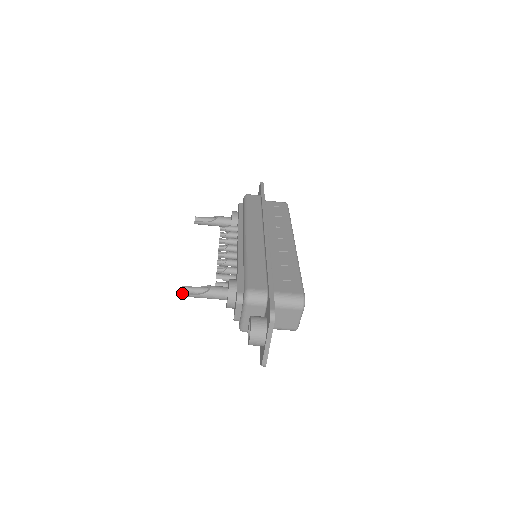
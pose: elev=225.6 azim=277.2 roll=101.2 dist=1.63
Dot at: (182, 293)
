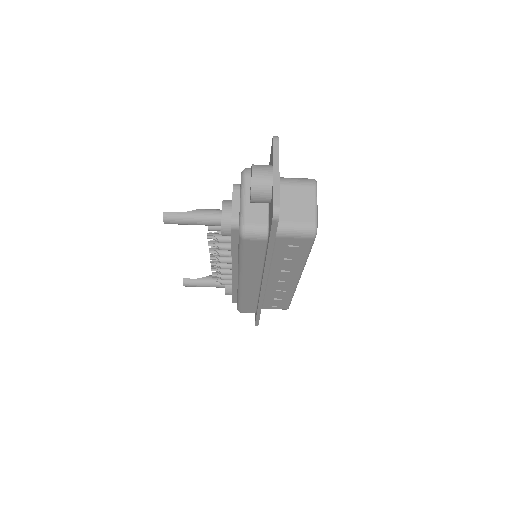
Dot at: (165, 212)
